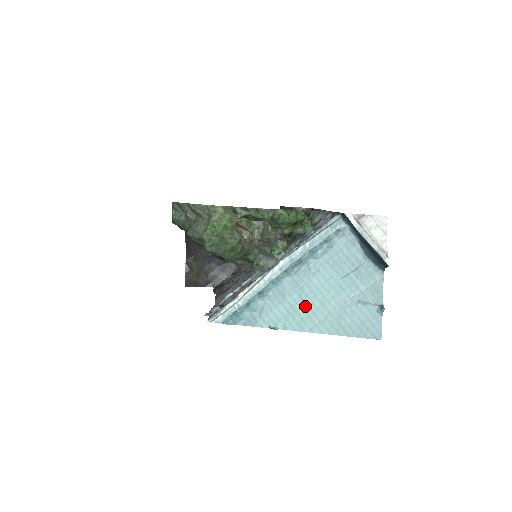
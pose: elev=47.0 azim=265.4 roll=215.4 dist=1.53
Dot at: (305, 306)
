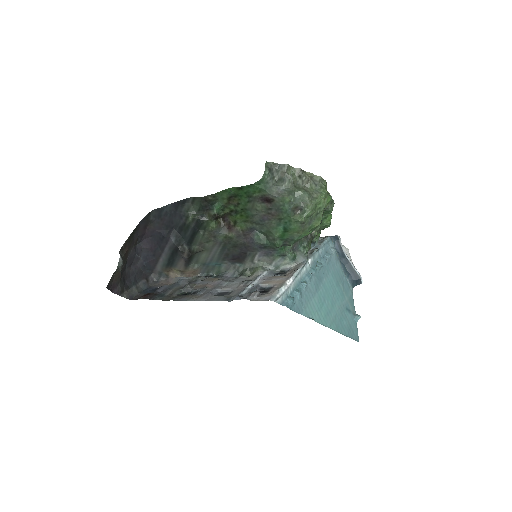
Dot at: (325, 304)
